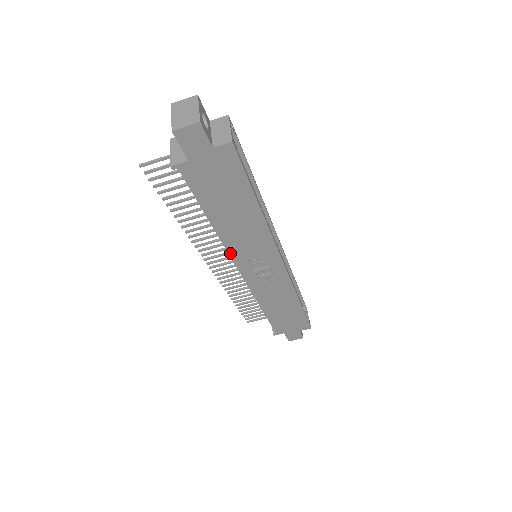
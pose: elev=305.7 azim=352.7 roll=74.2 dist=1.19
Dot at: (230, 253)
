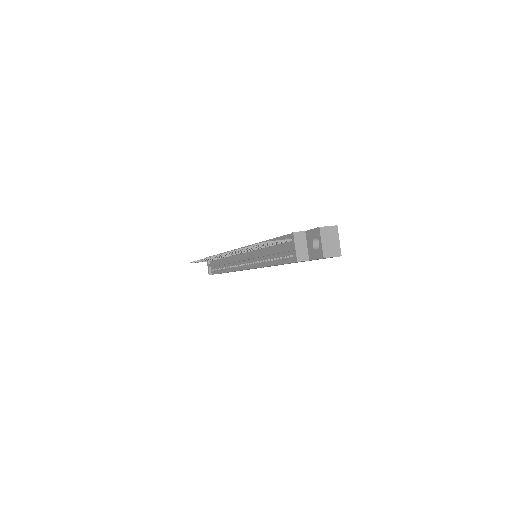
Dot at: occluded
